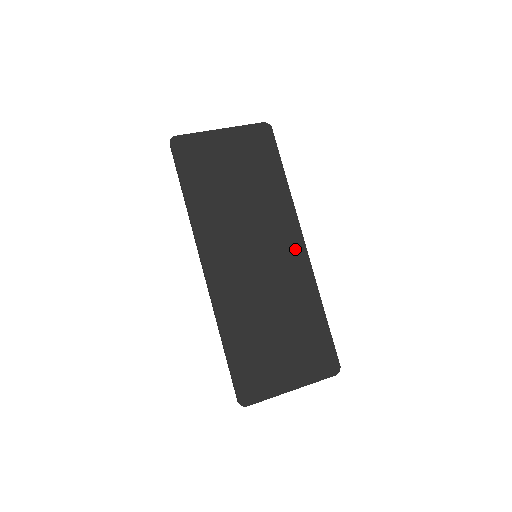
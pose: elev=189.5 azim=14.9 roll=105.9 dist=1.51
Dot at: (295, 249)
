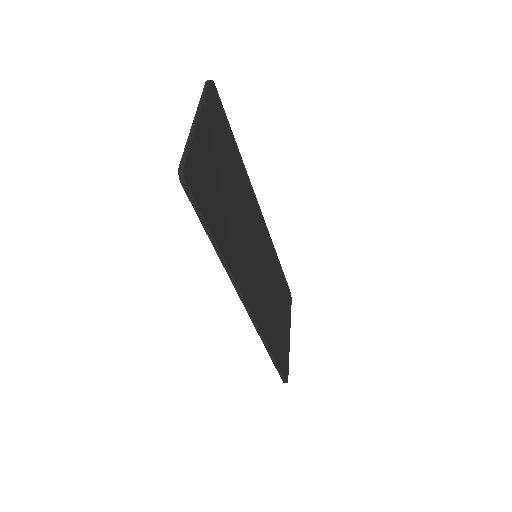
Dot at: (261, 223)
